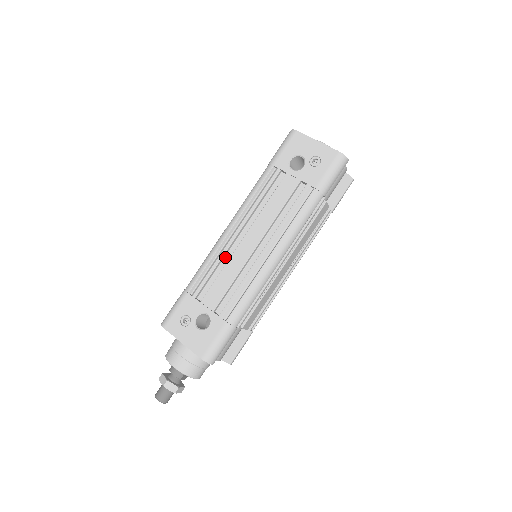
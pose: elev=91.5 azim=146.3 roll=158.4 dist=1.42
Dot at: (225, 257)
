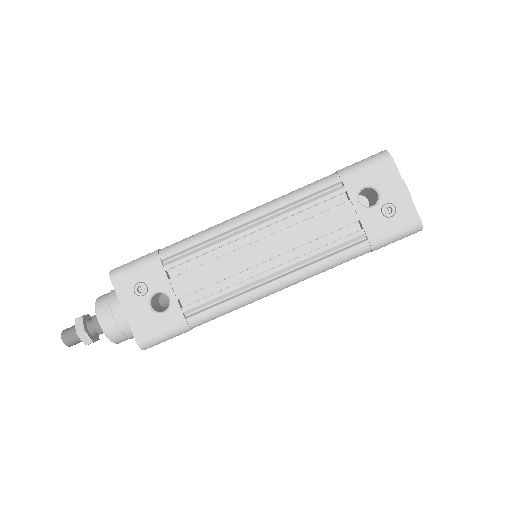
Dot at: (225, 245)
